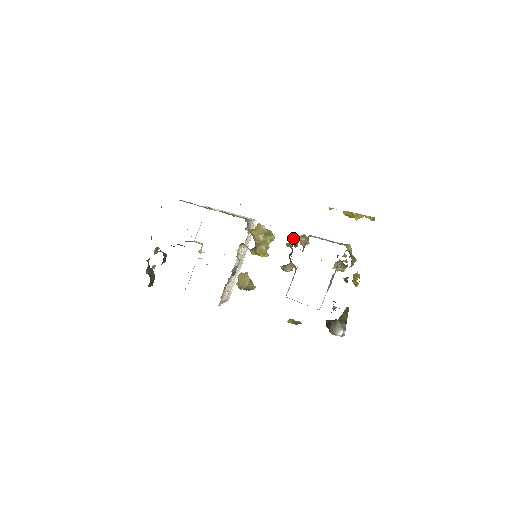
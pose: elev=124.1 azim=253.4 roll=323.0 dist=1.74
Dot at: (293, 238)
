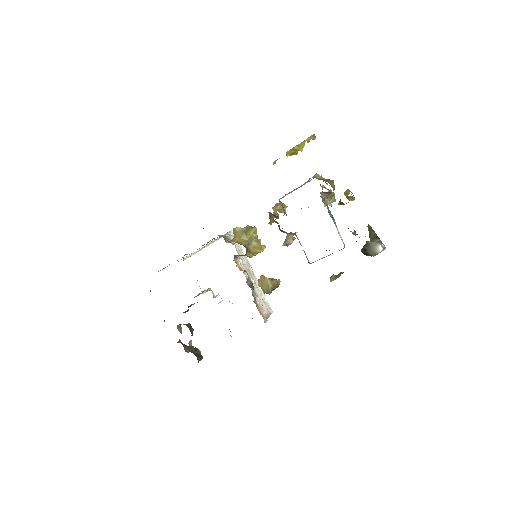
Dot at: occluded
